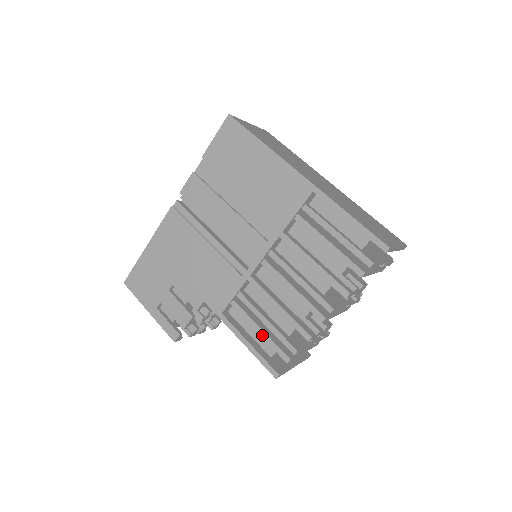
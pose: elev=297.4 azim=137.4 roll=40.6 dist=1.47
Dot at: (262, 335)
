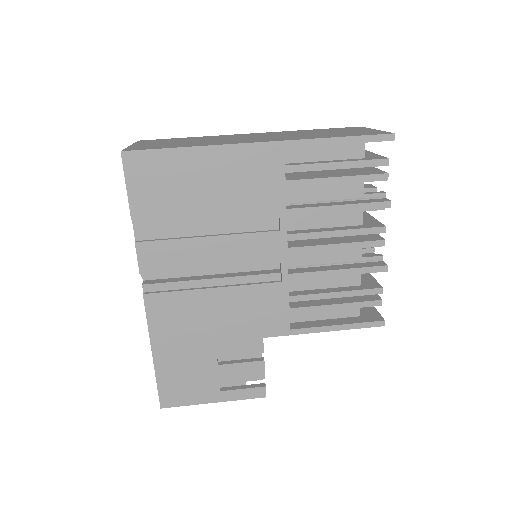
Dot at: (342, 308)
